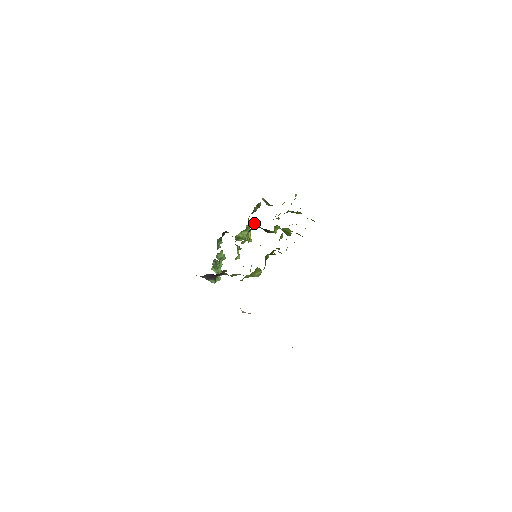
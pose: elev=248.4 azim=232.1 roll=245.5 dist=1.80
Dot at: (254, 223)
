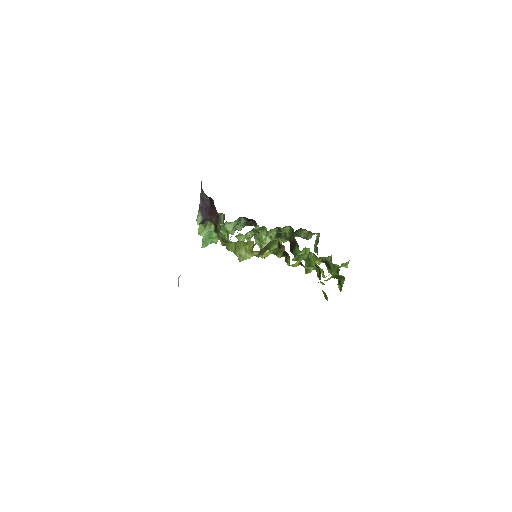
Dot at: (292, 229)
